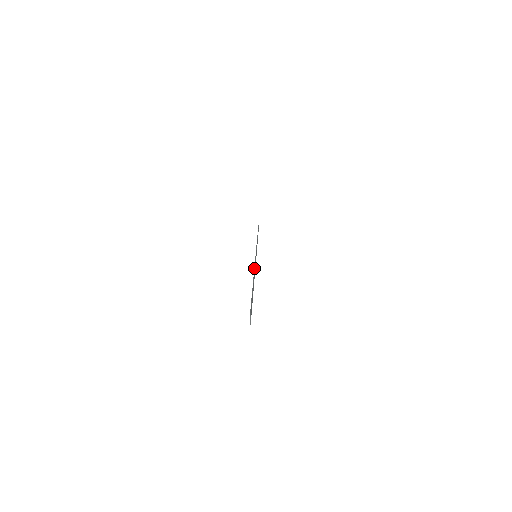
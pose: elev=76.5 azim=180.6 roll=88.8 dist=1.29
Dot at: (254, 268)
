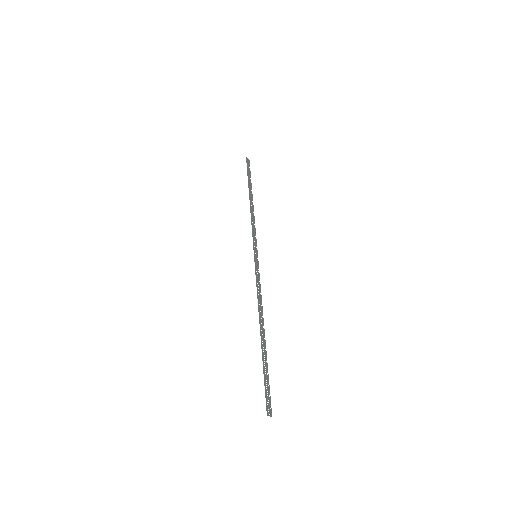
Dot at: occluded
